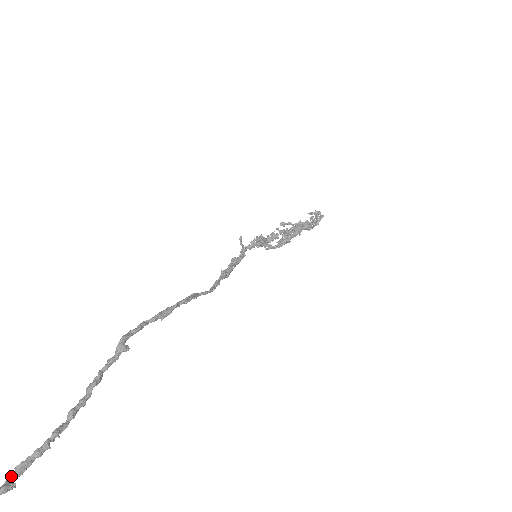
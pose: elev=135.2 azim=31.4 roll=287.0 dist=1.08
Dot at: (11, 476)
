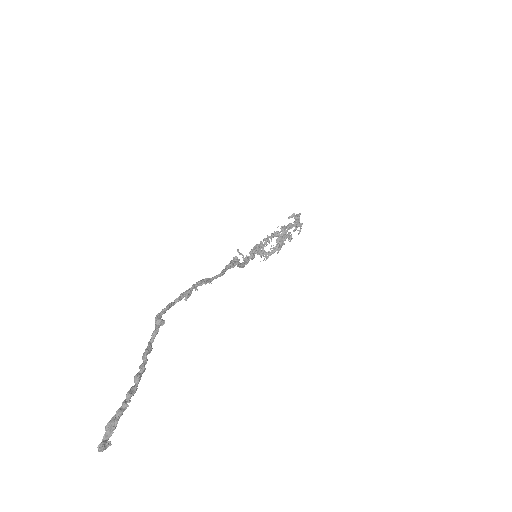
Dot at: (104, 435)
